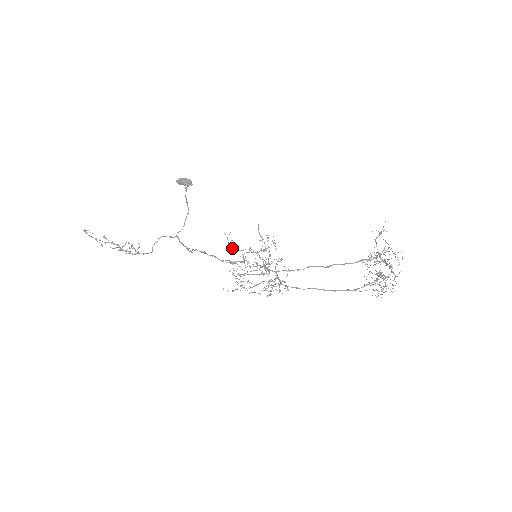
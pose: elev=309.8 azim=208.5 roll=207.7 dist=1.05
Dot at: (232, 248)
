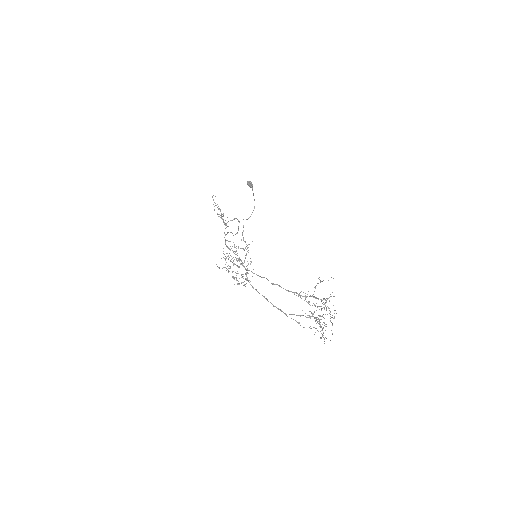
Dot at: occluded
